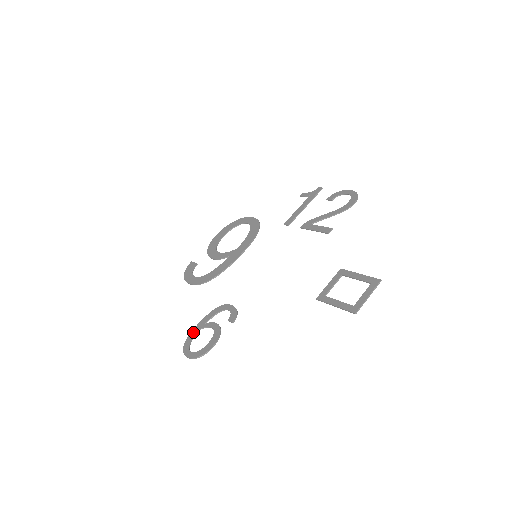
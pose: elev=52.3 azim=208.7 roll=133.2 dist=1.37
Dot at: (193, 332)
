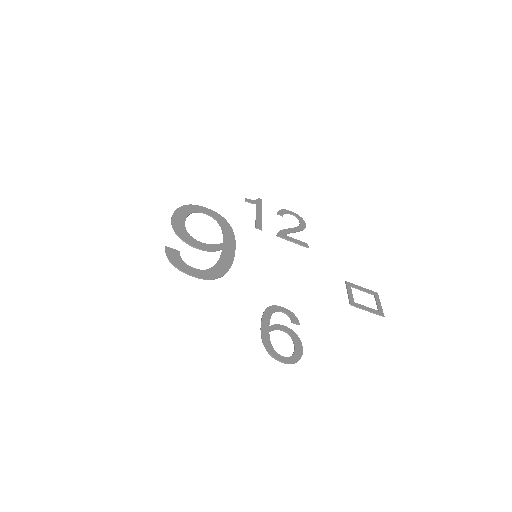
Dot at: (265, 336)
